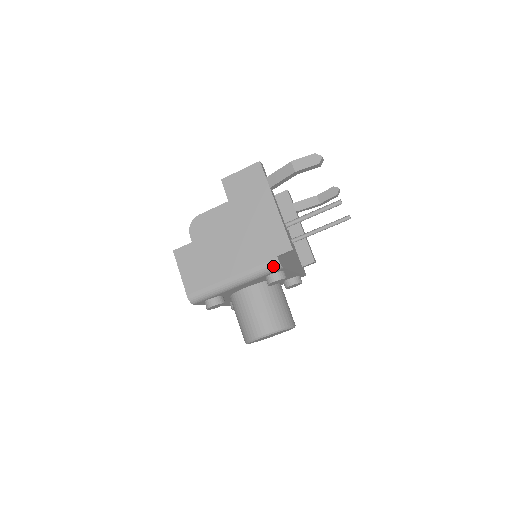
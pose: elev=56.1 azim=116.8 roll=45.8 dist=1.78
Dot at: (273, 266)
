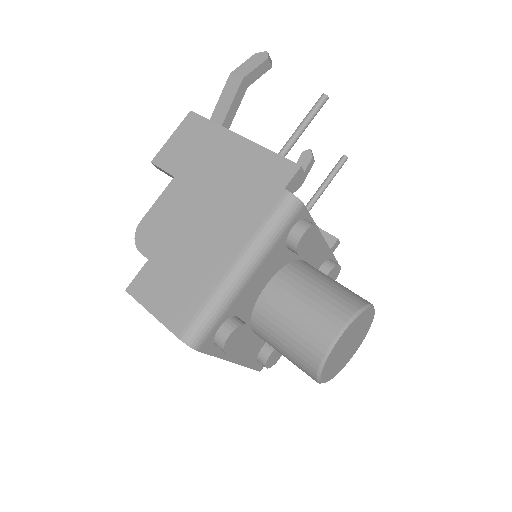
Dot at: (287, 206)
